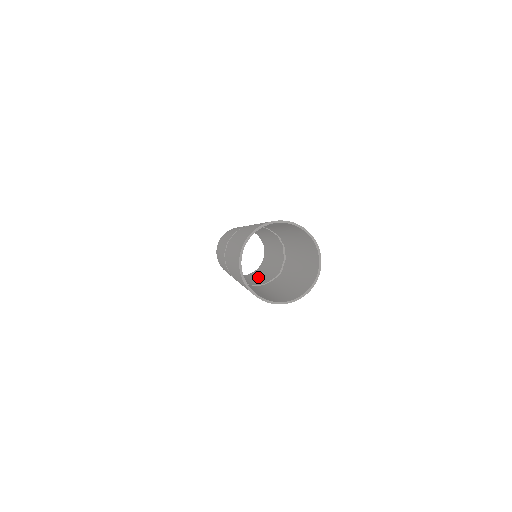
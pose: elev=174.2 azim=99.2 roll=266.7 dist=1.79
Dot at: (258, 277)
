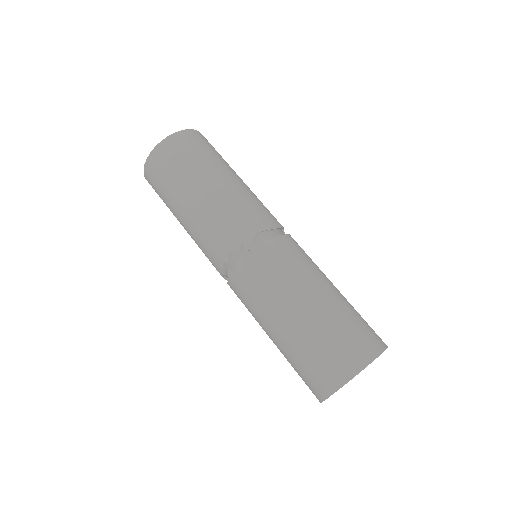
Dot at: occluded
